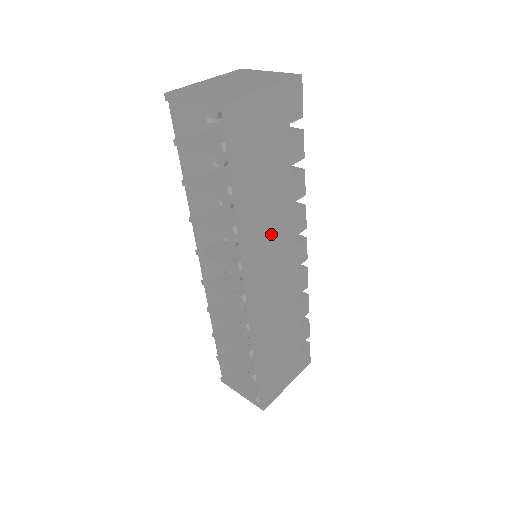
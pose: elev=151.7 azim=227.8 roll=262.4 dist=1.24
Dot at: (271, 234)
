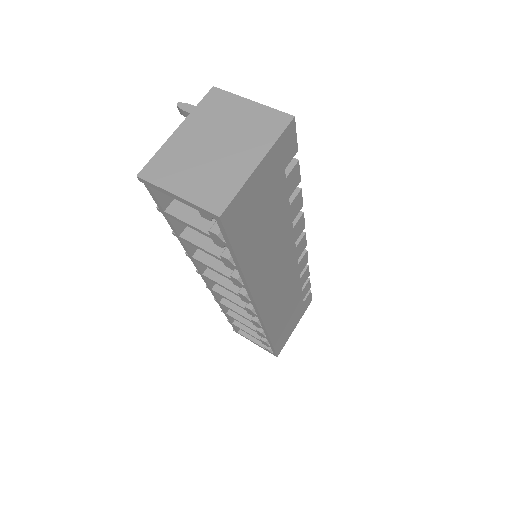
Dot at: (274, 261)
